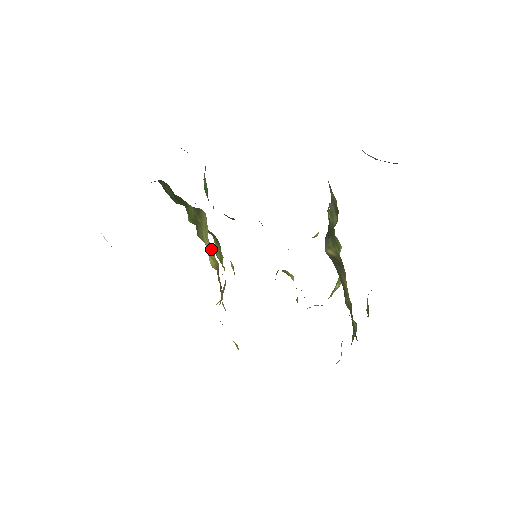
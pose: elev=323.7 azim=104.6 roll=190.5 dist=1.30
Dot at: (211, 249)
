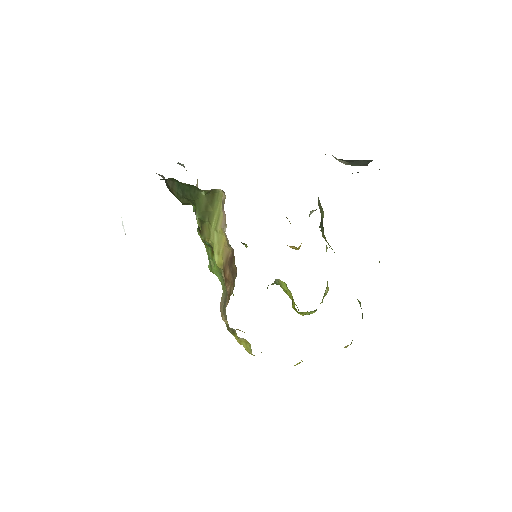
Dot at: (221, 239)
